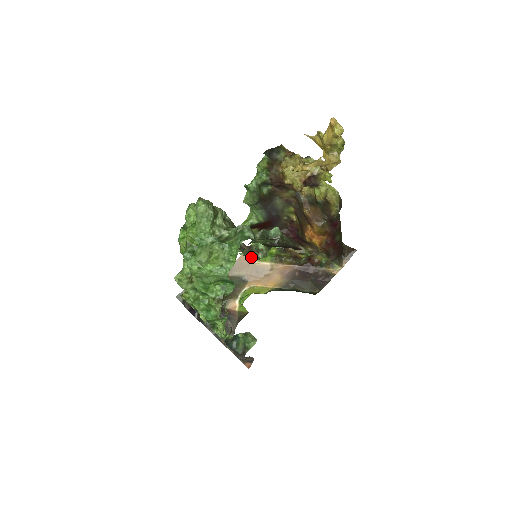
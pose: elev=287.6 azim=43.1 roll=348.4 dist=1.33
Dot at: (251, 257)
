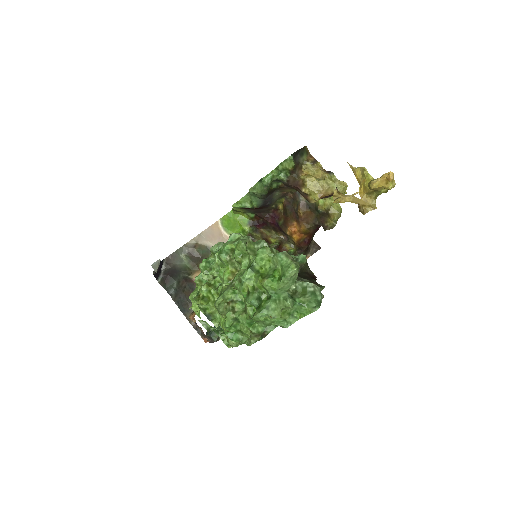
Dot at: (223, 229)
